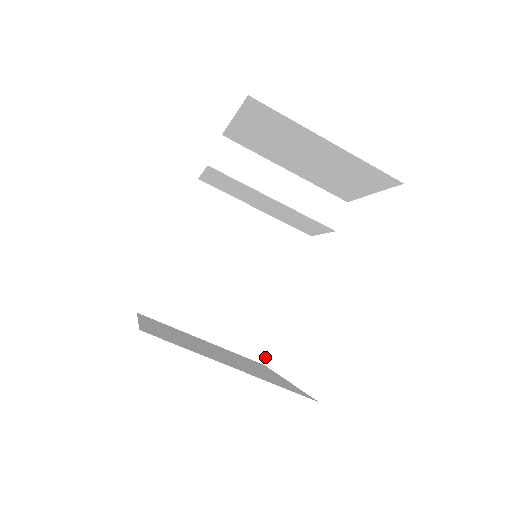
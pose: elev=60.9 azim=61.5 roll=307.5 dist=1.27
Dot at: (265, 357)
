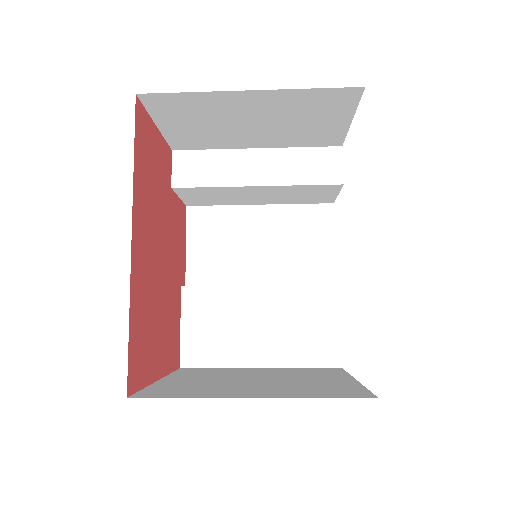
Dot at: (338, 359)
